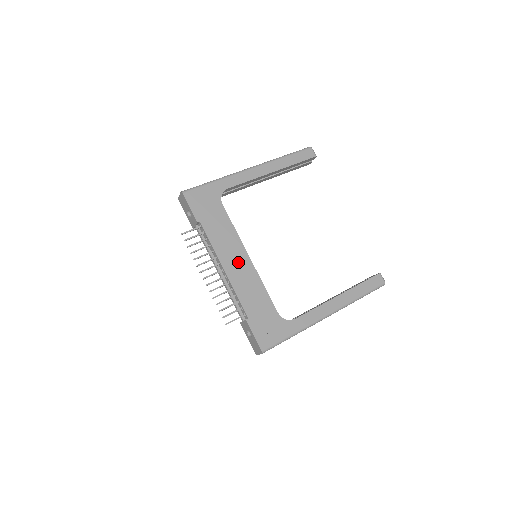
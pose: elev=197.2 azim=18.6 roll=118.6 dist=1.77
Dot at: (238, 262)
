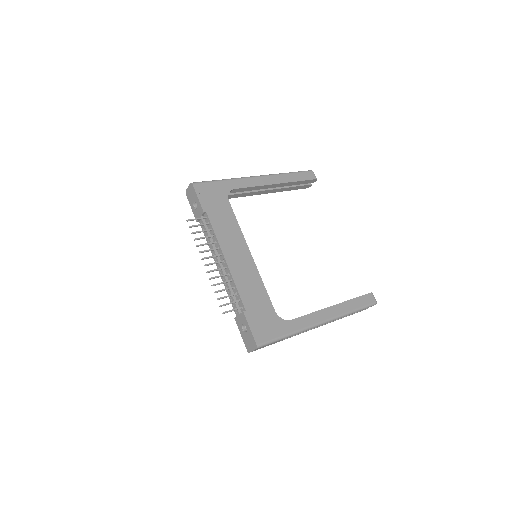
Dot at: (240, 256)
